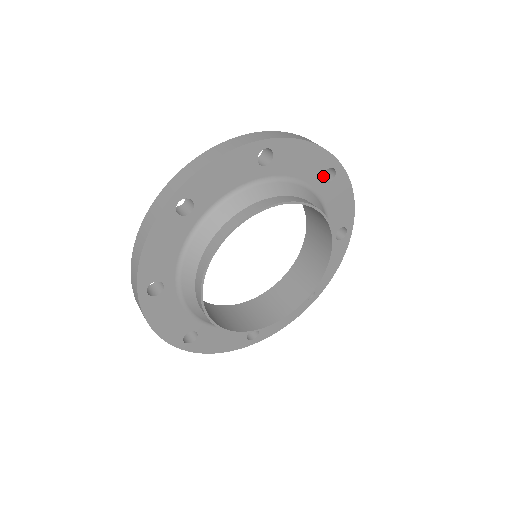
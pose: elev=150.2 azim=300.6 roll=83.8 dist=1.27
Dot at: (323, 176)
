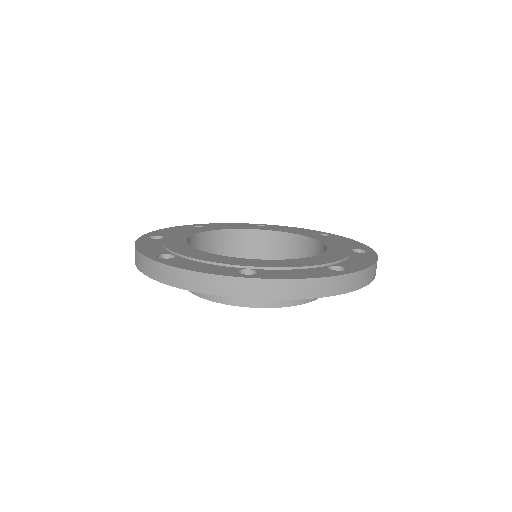
Dot at: occluded
